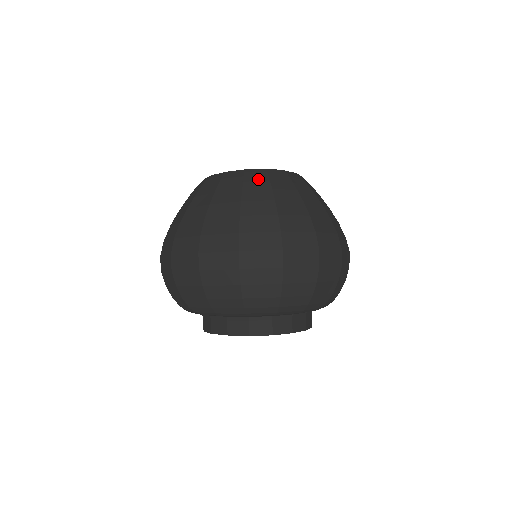
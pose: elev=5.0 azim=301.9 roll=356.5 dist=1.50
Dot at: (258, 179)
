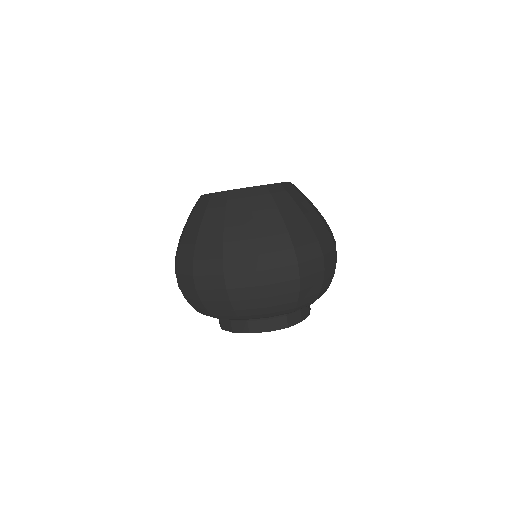
Dot at: (263, 199)
